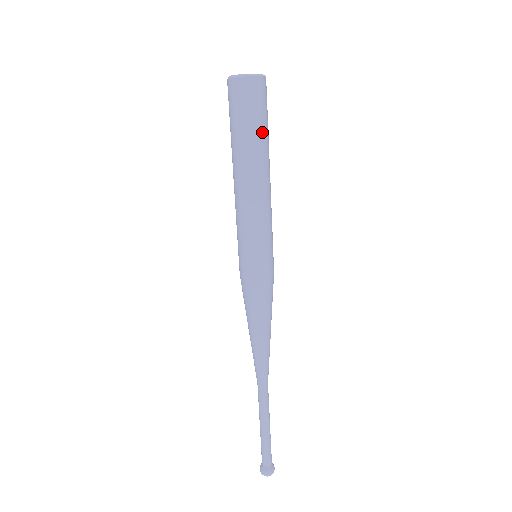
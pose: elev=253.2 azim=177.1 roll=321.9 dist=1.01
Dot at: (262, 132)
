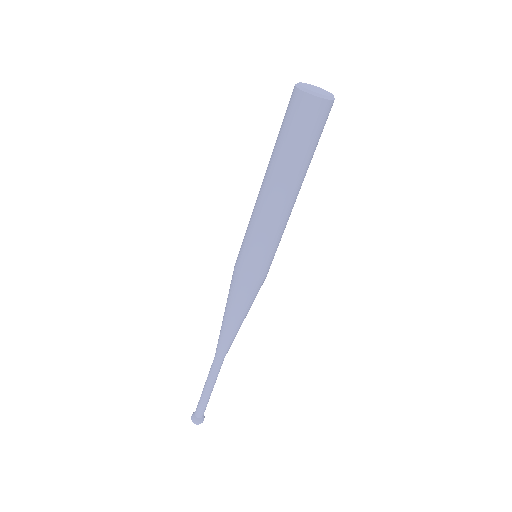
Dot at: (310, 154)
